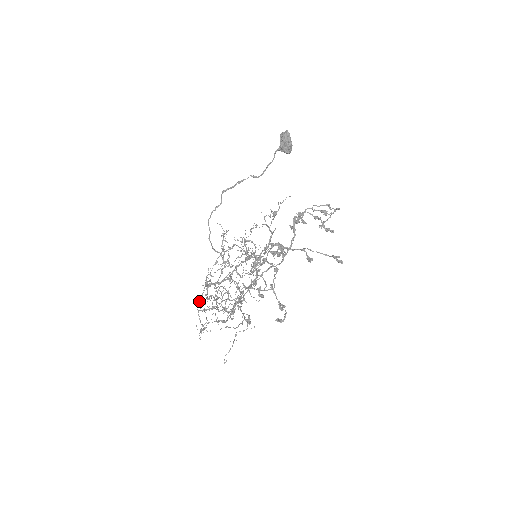
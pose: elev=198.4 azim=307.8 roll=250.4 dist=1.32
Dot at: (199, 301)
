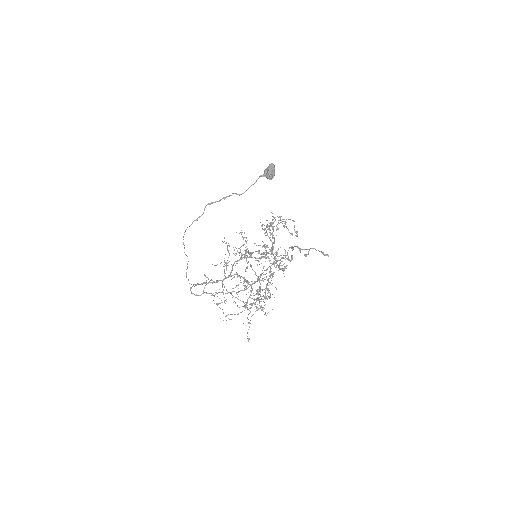
Dot at: occluded
